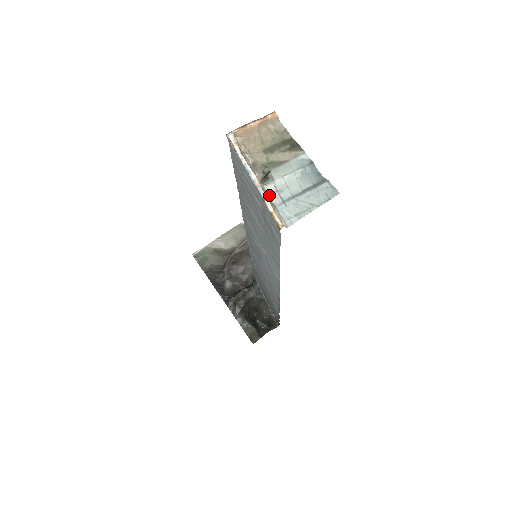
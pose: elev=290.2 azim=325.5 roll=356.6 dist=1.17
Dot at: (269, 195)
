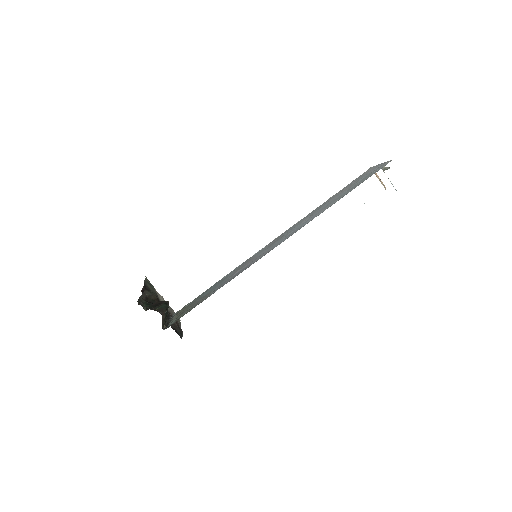
Dot at: occluded
